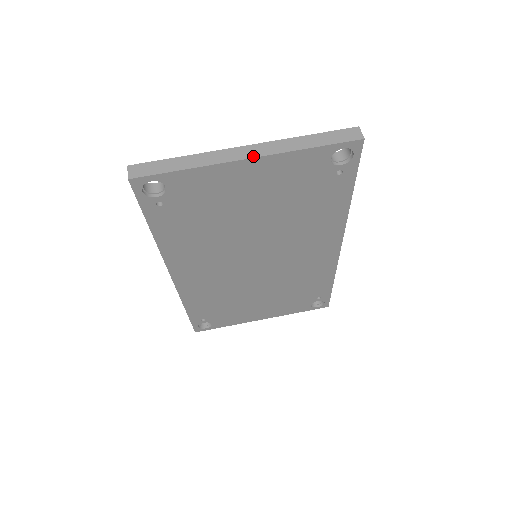
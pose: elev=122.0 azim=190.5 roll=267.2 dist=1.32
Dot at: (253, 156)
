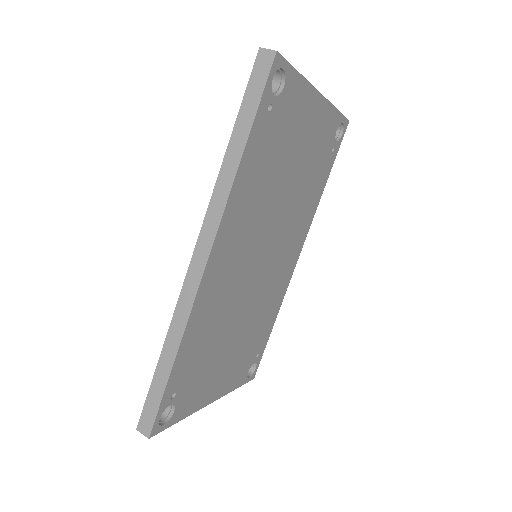
Dot at: (321, 94)
